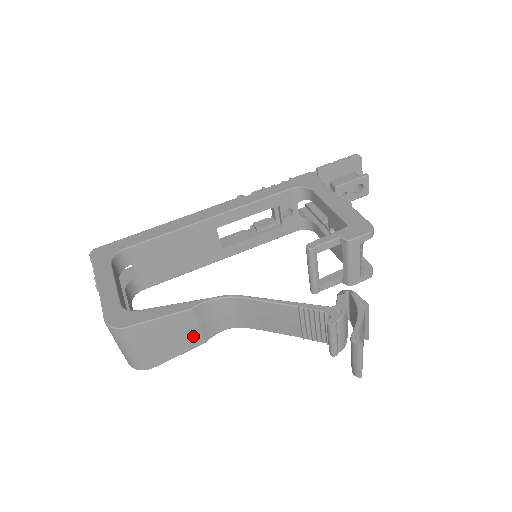
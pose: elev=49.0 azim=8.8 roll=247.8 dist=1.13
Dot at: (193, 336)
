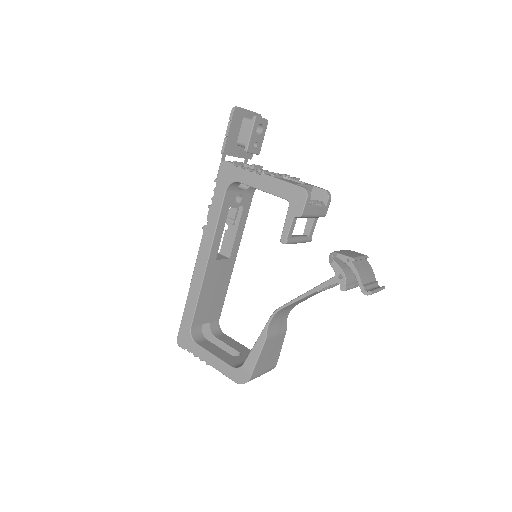
Dot at: (279, 338)
